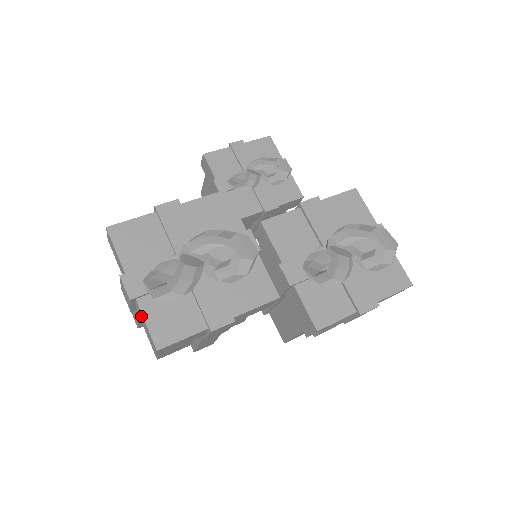
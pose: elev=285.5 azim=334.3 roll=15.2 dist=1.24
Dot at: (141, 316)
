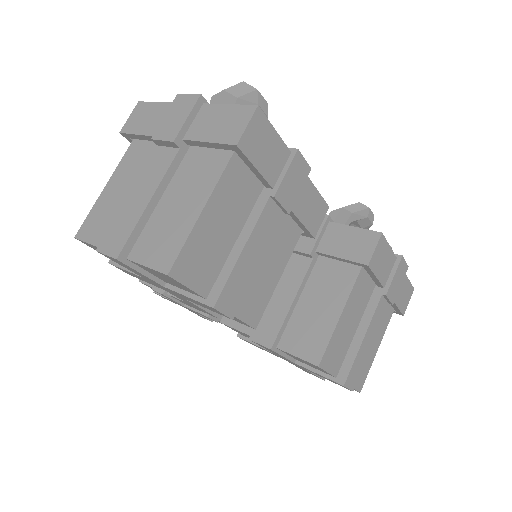
Dot at: (210, 116)
